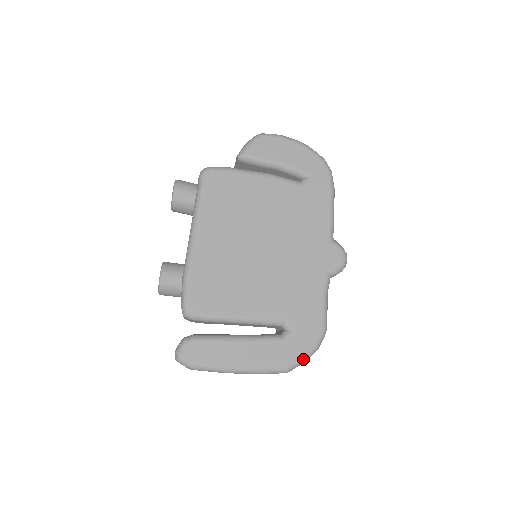
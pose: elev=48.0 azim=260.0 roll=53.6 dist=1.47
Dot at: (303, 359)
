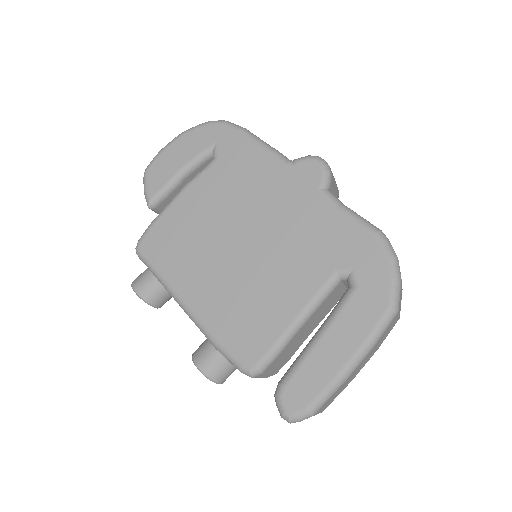
Dot at: (394, 282)
